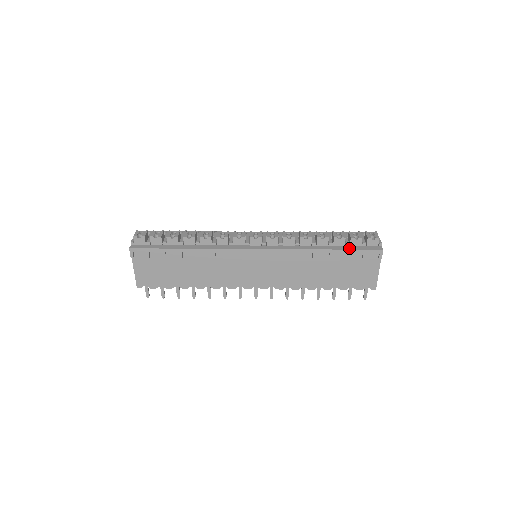
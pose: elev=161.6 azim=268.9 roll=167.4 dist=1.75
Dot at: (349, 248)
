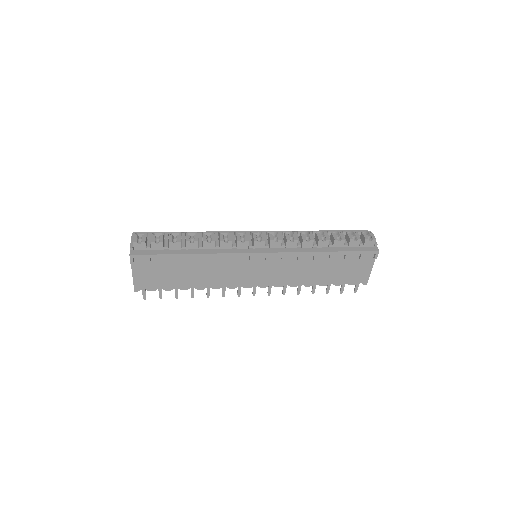
Dot at: (348, 250)
